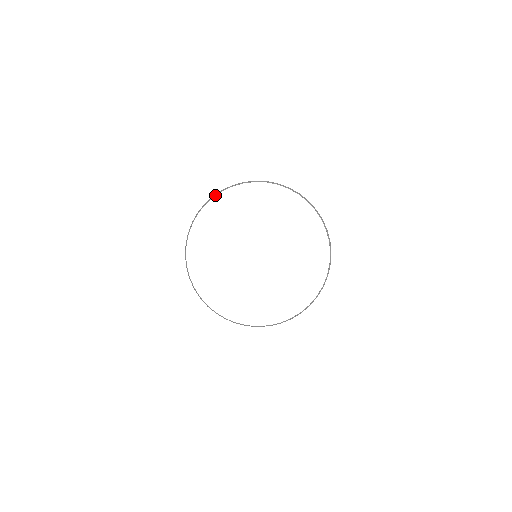
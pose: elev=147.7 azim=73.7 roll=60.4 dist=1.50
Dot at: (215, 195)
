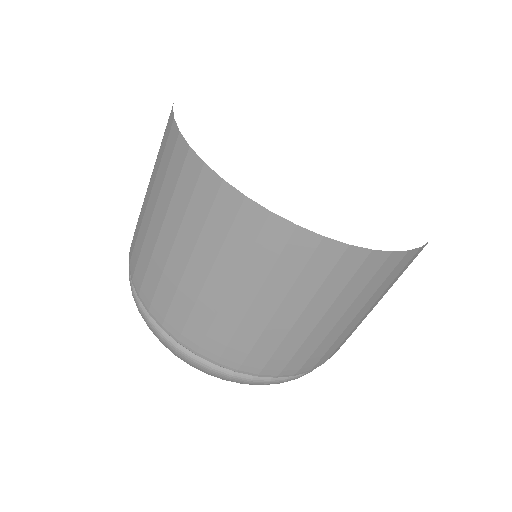
Dot at: occluded
